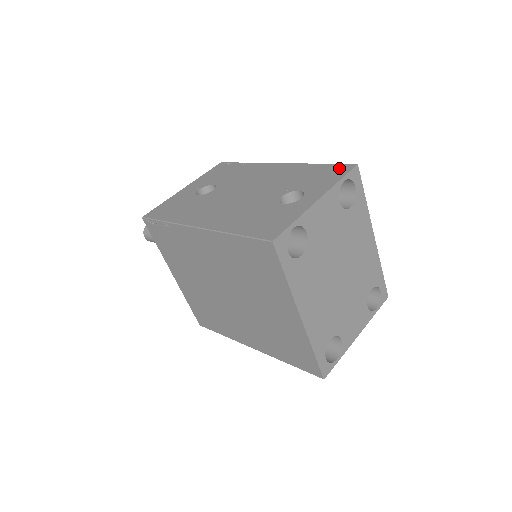
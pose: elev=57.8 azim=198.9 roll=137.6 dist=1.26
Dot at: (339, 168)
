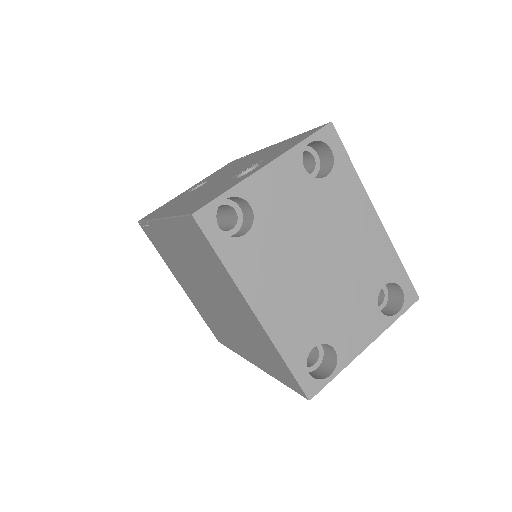
Dot at: (311, 131)
